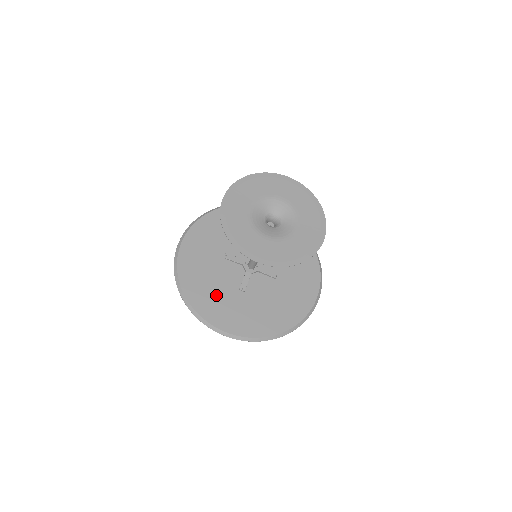
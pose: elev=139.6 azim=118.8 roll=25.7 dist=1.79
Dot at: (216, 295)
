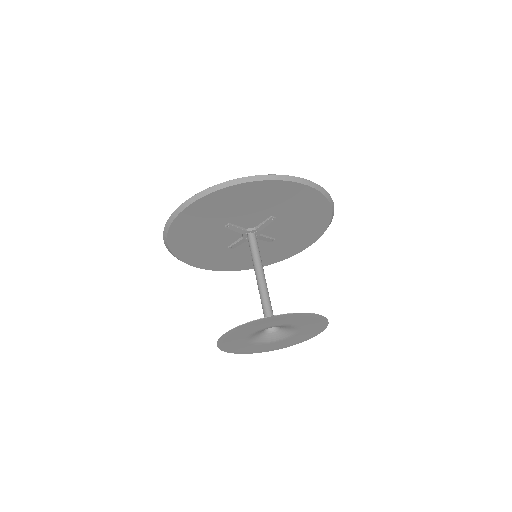
Dot at: (202, 250)
